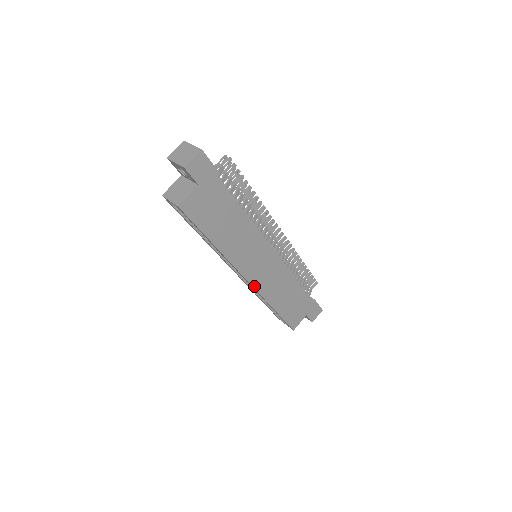
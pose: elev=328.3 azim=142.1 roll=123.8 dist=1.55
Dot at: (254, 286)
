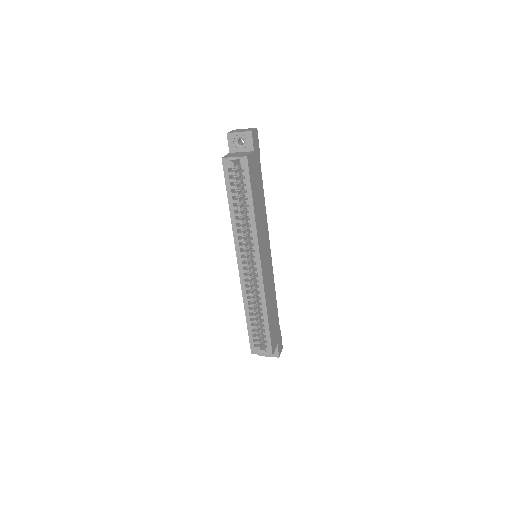
Dot at: (262, 276)
